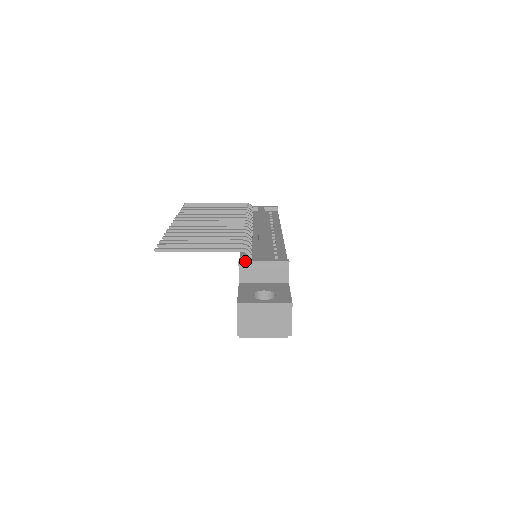
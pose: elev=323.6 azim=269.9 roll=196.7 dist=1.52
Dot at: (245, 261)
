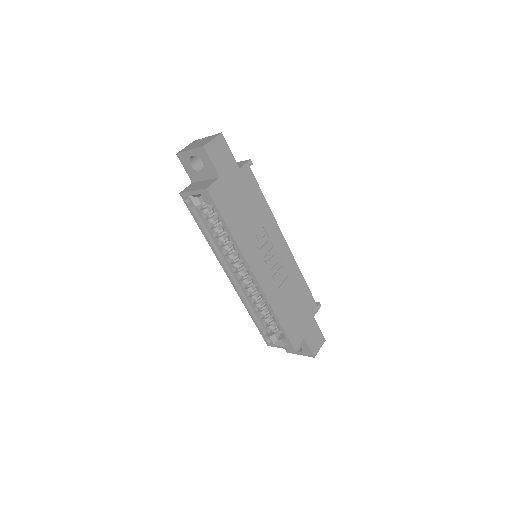
Dot at: occluded
